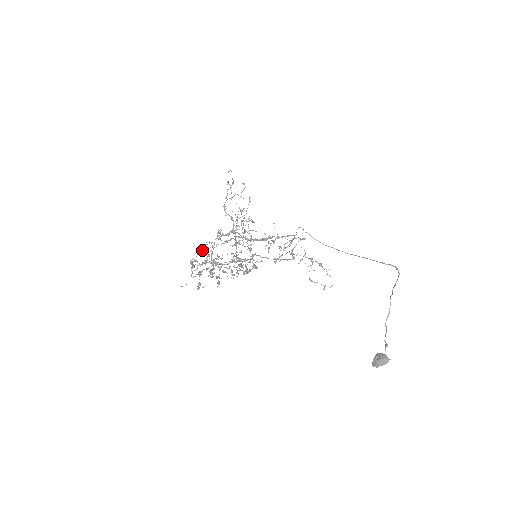
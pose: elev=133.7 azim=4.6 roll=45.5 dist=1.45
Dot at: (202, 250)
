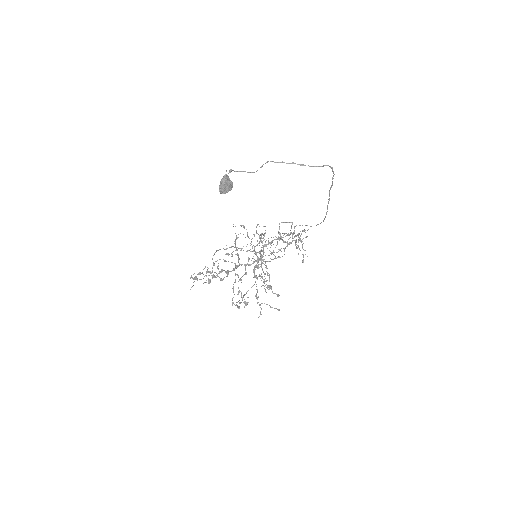
Dot at: occluded
